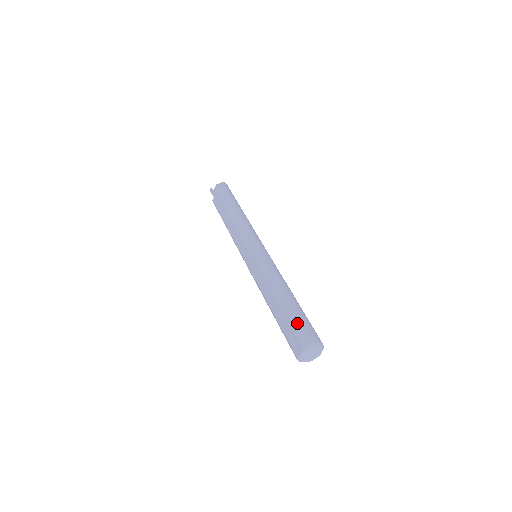
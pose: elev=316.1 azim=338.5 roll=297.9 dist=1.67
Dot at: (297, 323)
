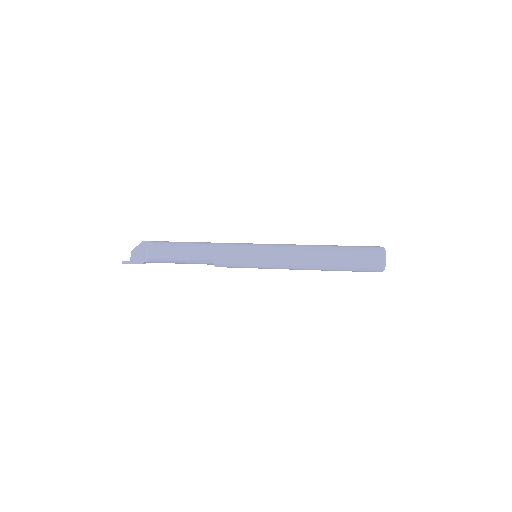
Dot at: (359, 247)
